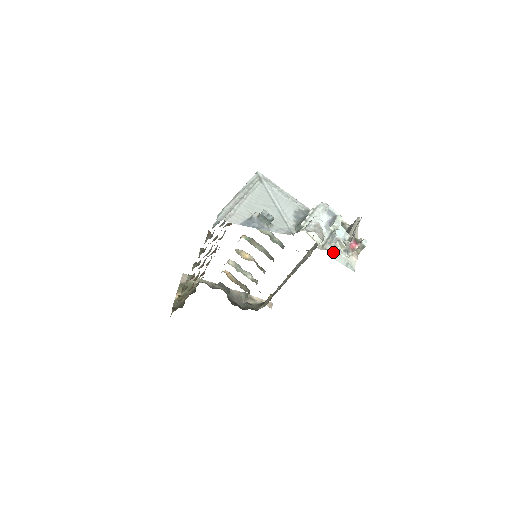
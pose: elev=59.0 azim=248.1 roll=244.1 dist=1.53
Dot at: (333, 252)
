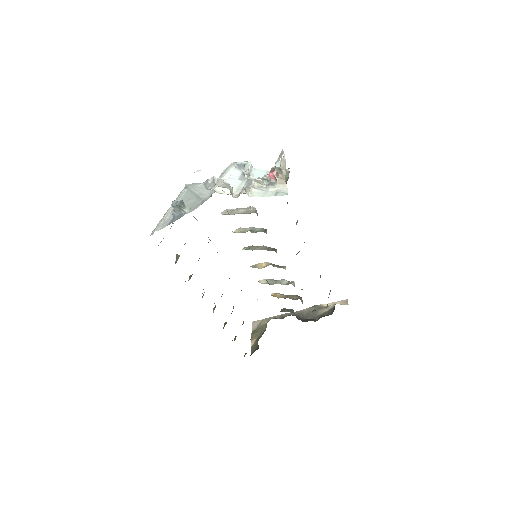
Dot at: (255, 193)
